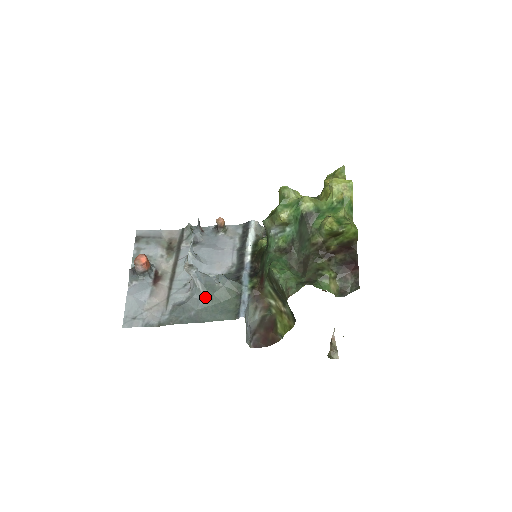
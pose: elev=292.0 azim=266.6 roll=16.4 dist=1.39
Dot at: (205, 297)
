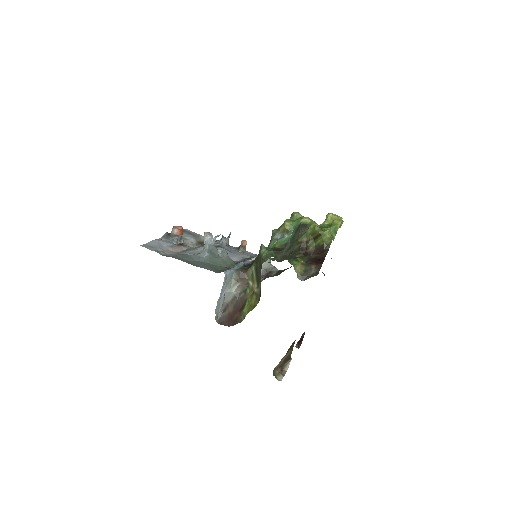
Dot at: (206, 257)
